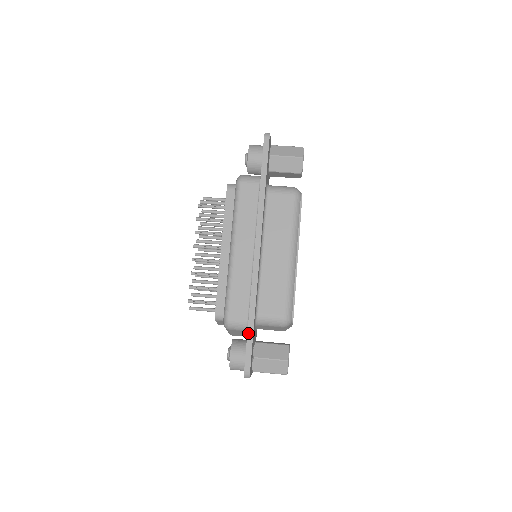
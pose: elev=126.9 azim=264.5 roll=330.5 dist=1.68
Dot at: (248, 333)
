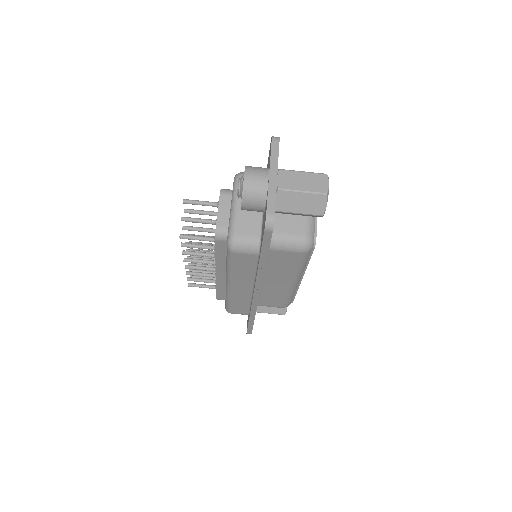
Dot at: (249, 324)
